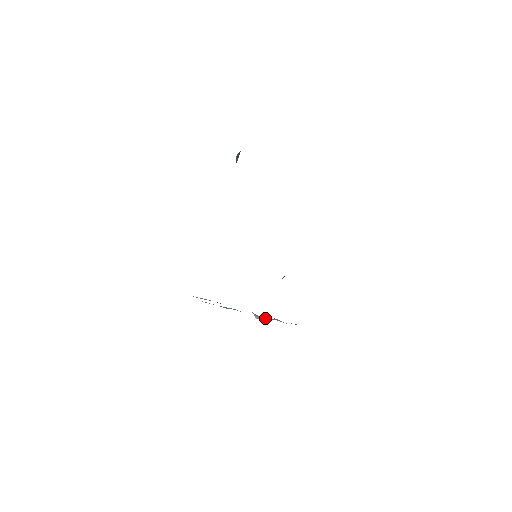
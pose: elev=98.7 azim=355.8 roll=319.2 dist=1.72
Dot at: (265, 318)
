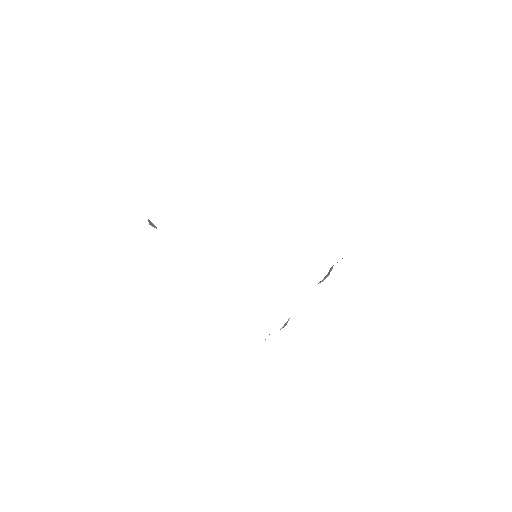
Dot at: (325, 277)
